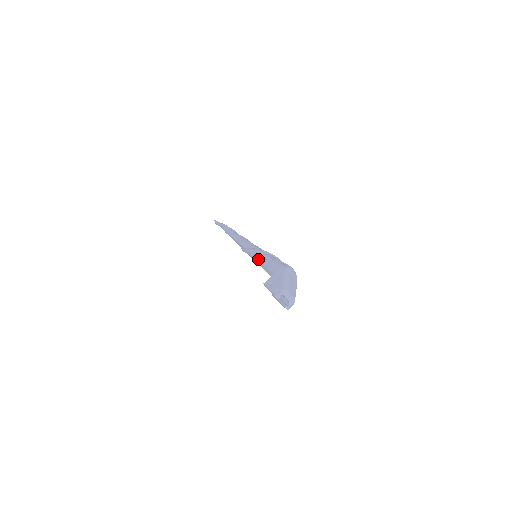
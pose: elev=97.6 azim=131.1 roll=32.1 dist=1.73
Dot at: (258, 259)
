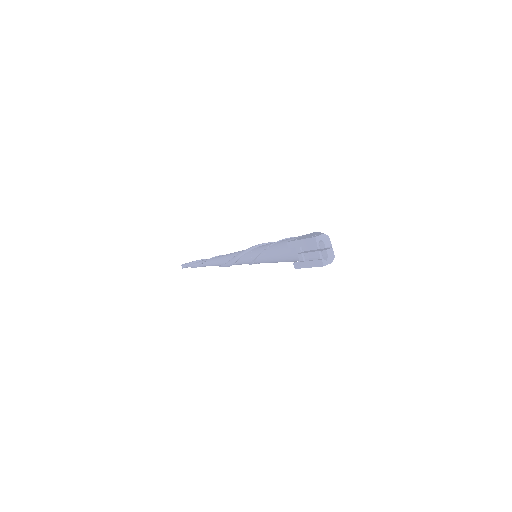
Dot at: (265, 247)
